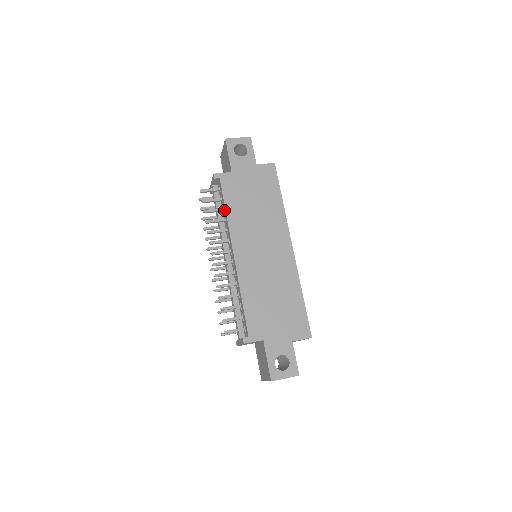
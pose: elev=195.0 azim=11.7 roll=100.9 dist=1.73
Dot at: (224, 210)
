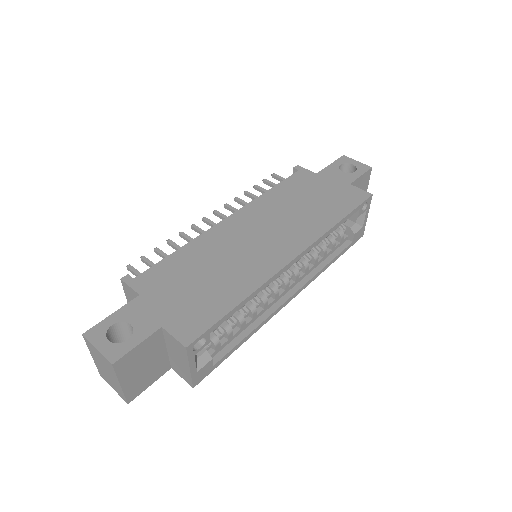
Dot at: occluded
